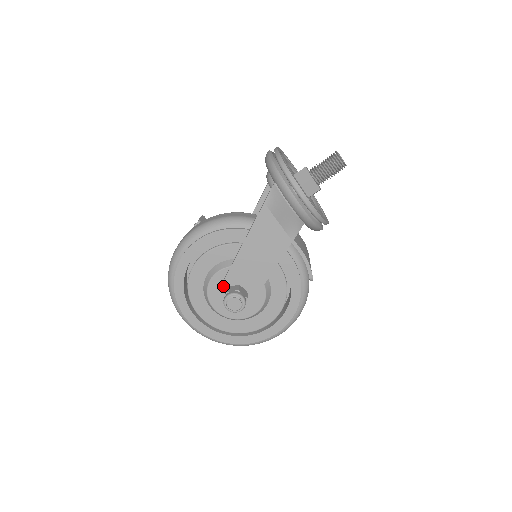
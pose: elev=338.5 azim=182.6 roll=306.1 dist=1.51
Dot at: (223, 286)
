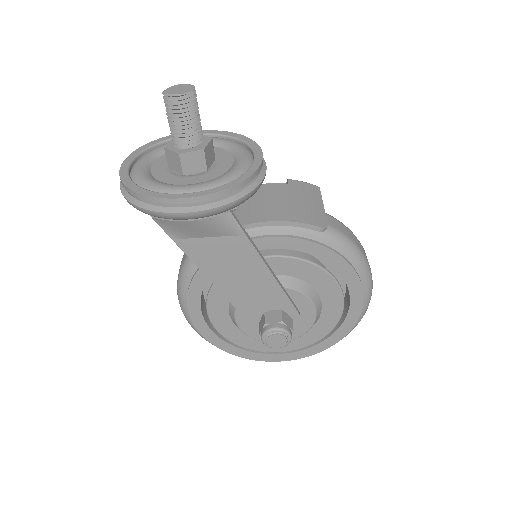
Dot at: (255, 326)
